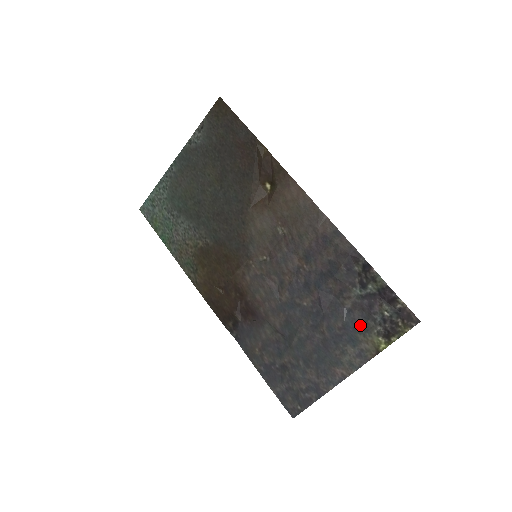
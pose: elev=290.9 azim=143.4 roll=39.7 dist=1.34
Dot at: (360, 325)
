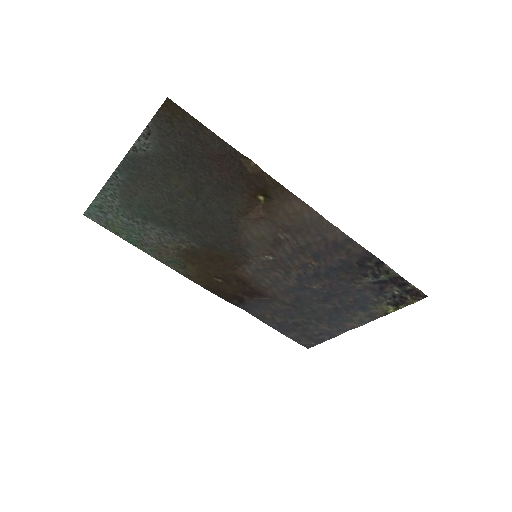
Dot at: (371, 299)
